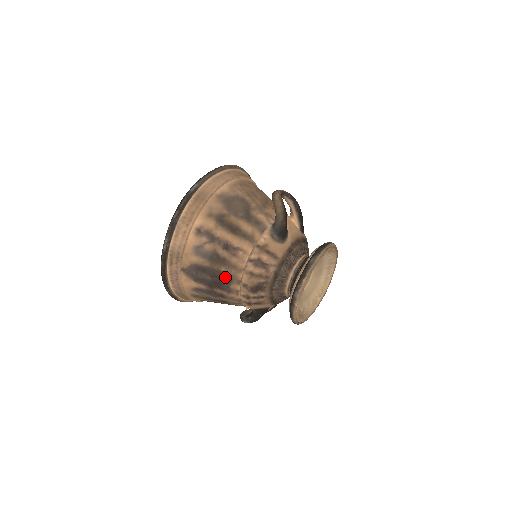
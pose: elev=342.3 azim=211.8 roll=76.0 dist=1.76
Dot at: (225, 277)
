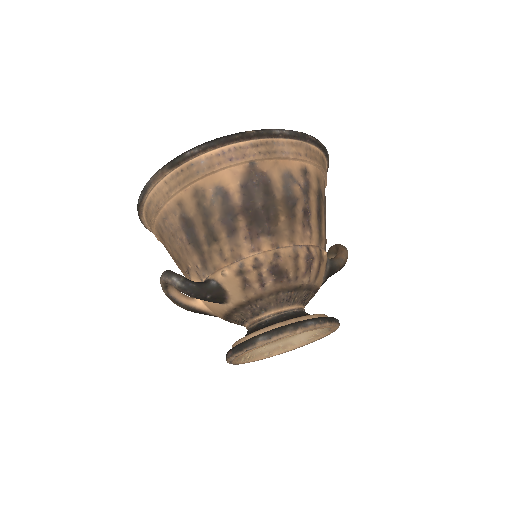
Dot at: (273, 225)
